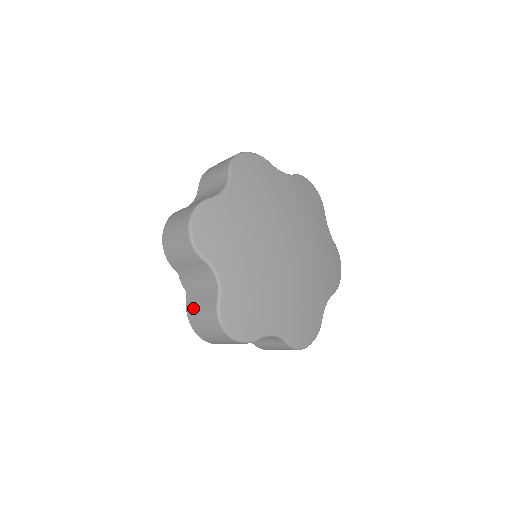
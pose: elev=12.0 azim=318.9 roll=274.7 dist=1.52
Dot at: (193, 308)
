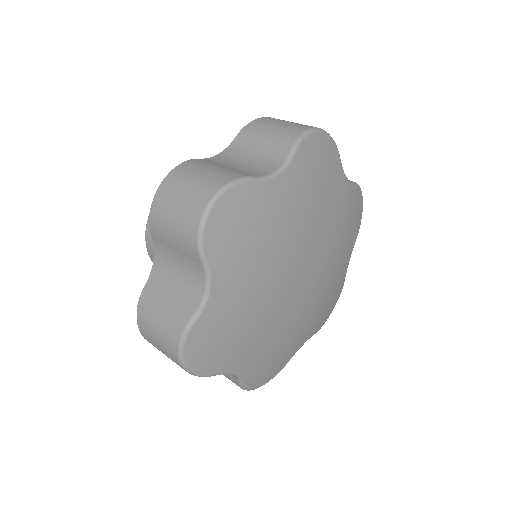
Dot at: occluded
